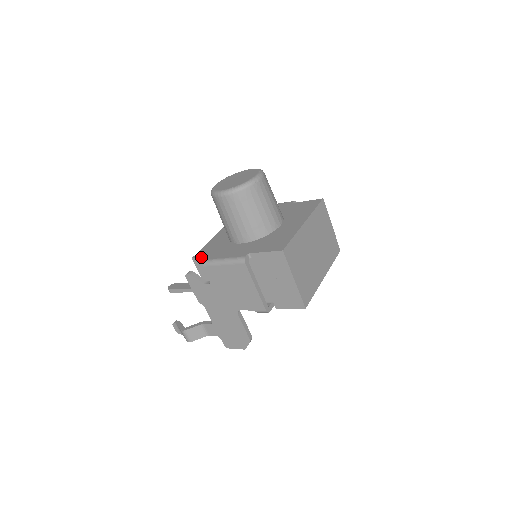
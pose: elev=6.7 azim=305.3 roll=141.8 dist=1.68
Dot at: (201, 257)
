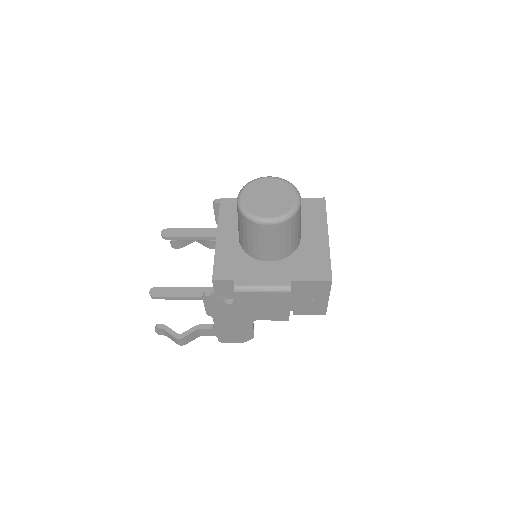
Dot at: (226, 280)
